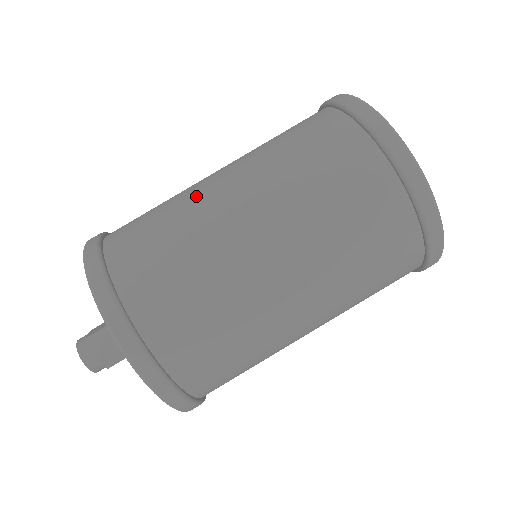
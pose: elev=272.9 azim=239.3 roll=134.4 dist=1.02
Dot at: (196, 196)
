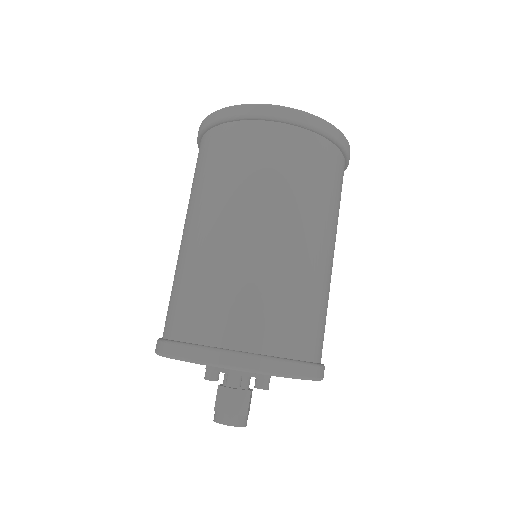
Dot at: (239, 254)
